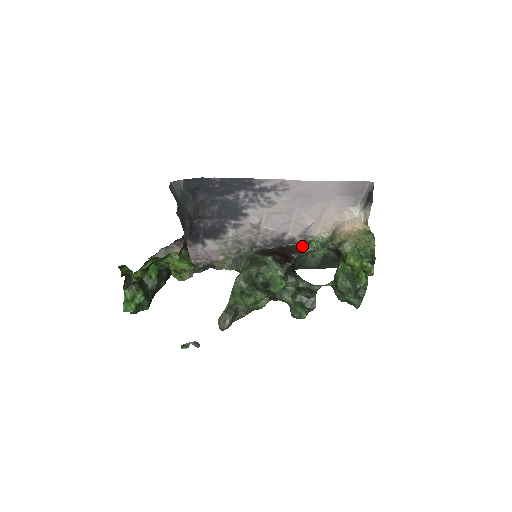
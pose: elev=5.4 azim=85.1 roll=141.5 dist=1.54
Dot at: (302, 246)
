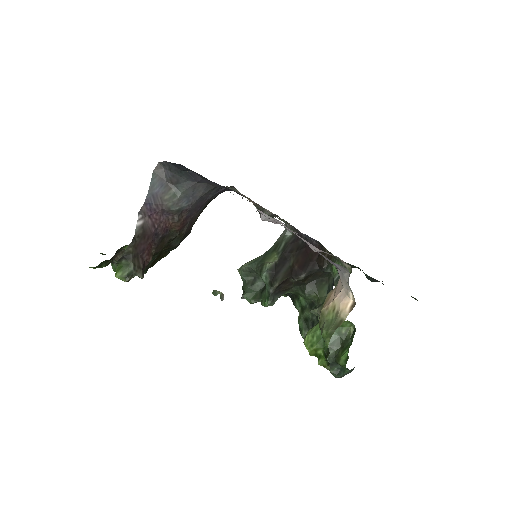
Dot at: (331, 259)
